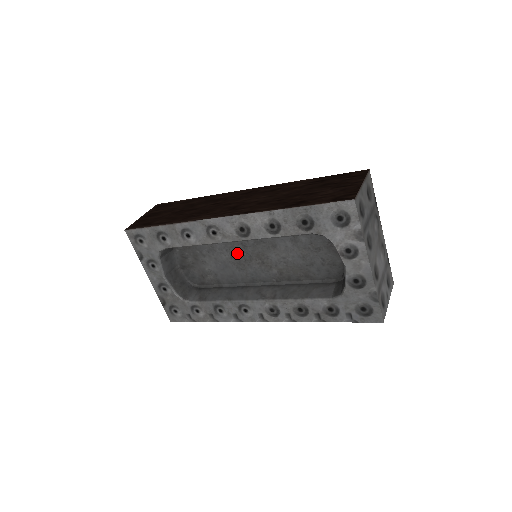
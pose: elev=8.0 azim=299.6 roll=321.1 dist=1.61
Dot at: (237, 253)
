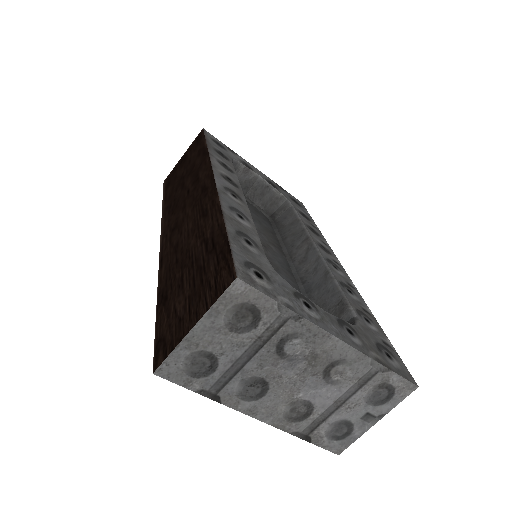
Dot at: occluded
